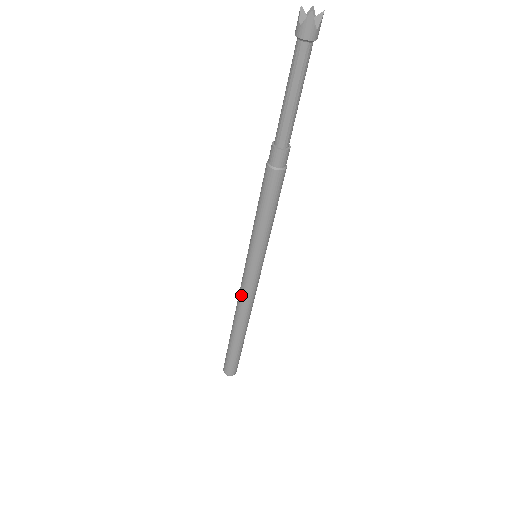
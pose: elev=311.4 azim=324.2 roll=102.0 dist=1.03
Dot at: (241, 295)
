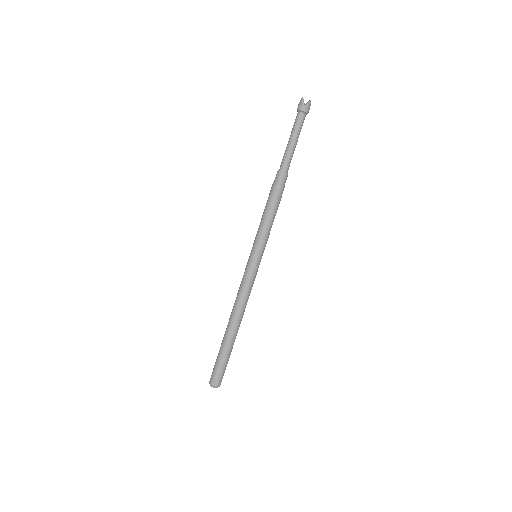
Dot at: (239, 289)
